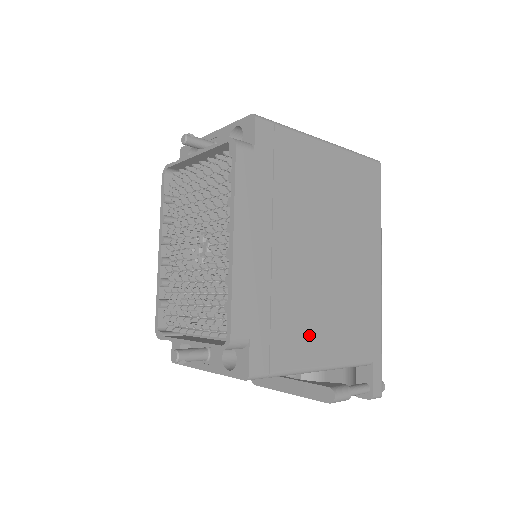
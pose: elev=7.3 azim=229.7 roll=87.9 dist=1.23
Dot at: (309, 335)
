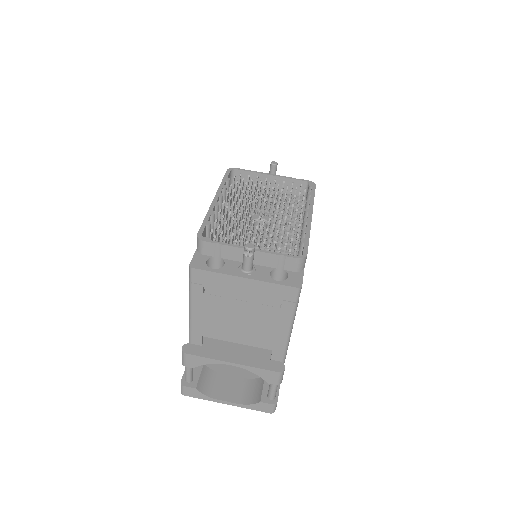
Dot at: occluded
